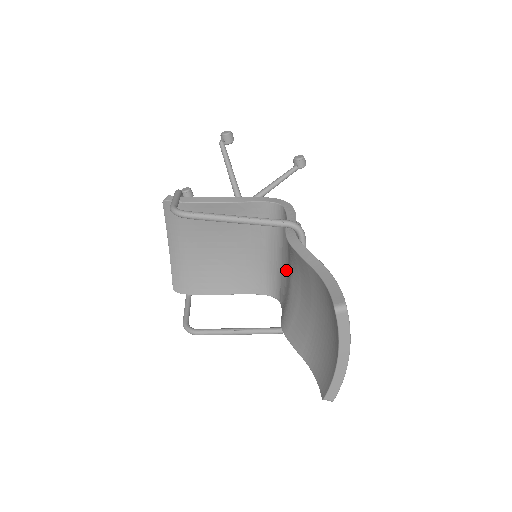
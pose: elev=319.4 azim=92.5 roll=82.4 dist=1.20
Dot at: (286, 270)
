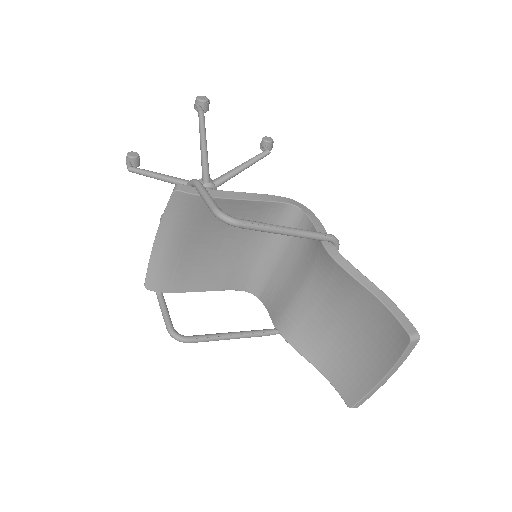
Dot at: (287, 273)
